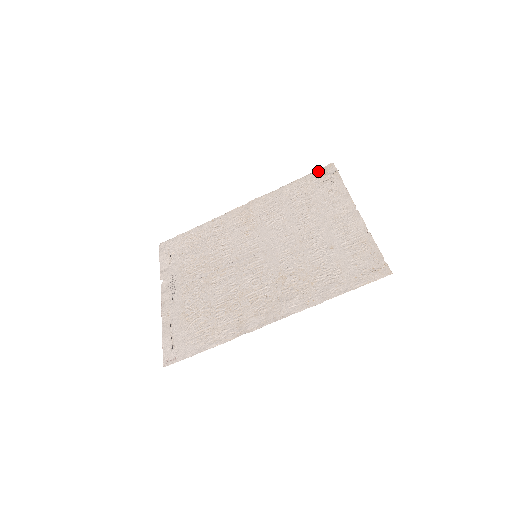
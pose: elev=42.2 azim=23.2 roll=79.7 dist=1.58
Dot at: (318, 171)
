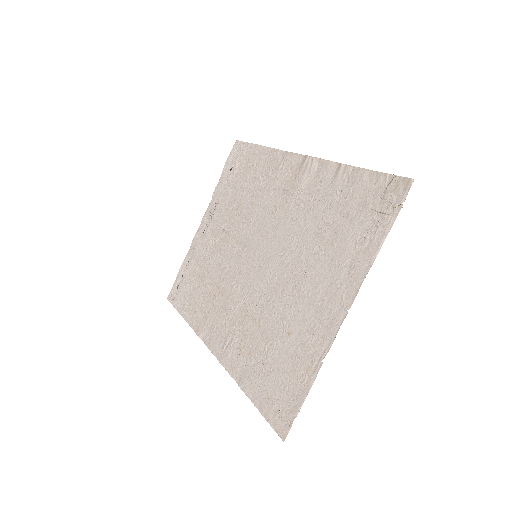
Dot at: (388, 178)
